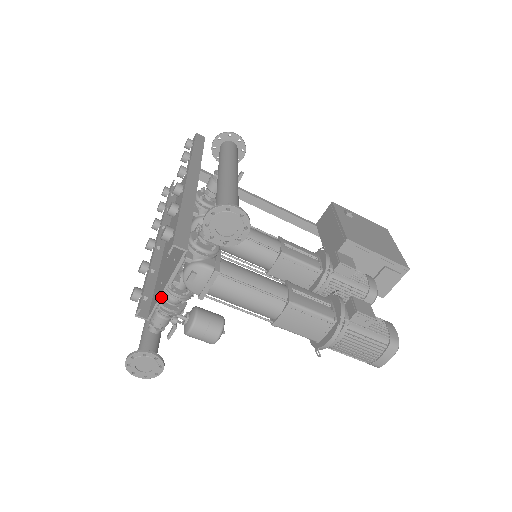
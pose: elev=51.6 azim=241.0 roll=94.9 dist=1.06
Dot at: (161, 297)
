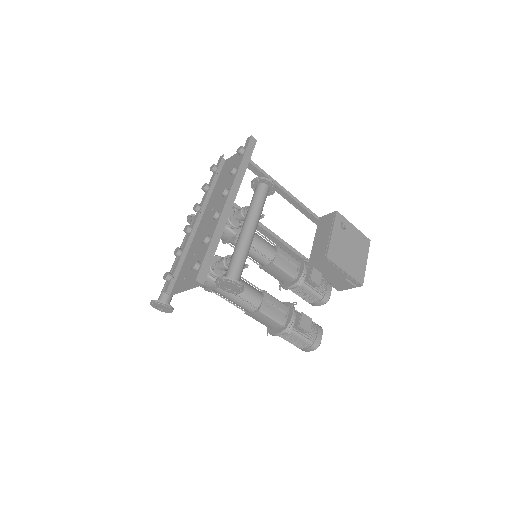
Dot at: occluded
